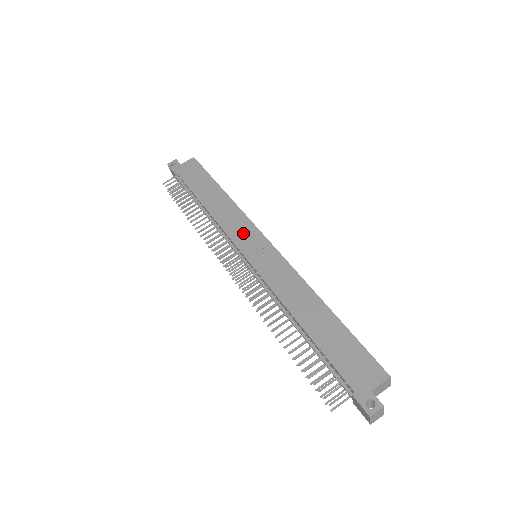
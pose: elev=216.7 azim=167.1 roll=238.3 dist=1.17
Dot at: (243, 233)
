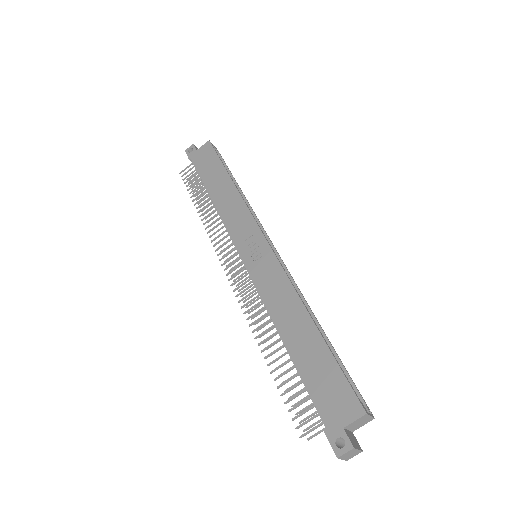
Dot at: (243, 231)
